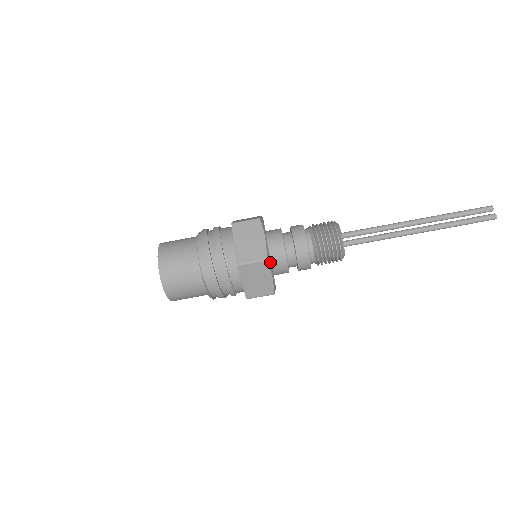
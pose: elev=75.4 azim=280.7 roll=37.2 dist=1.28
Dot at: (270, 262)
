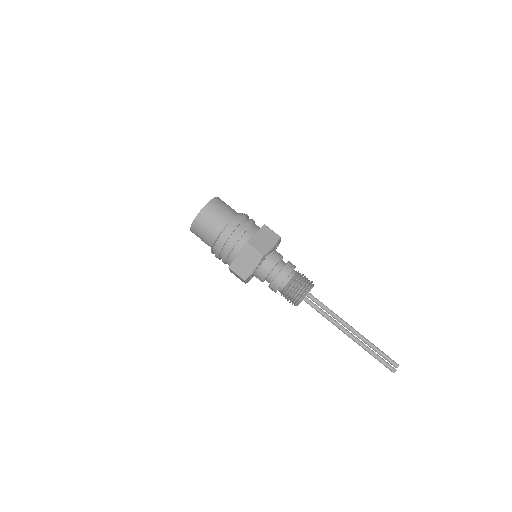
Dot at: occluded
